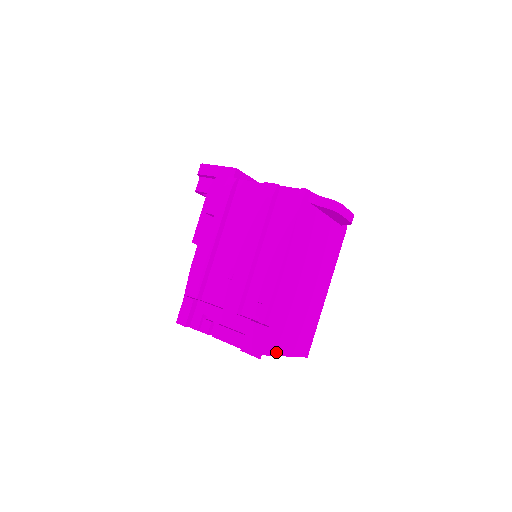
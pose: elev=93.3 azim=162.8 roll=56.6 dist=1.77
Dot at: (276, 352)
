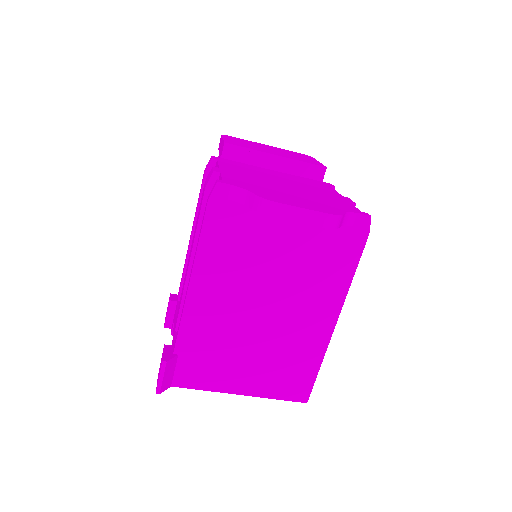
Dot at: (219, 388)
